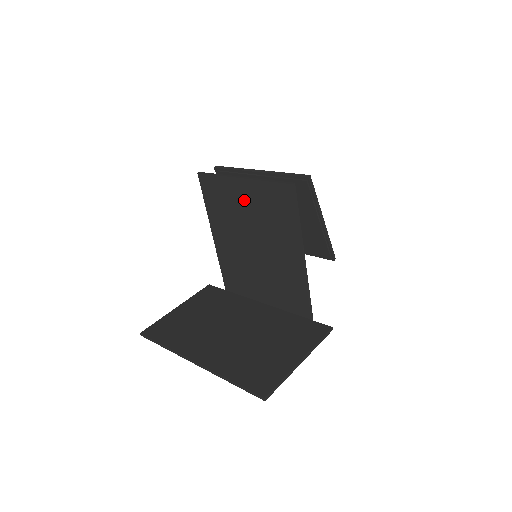
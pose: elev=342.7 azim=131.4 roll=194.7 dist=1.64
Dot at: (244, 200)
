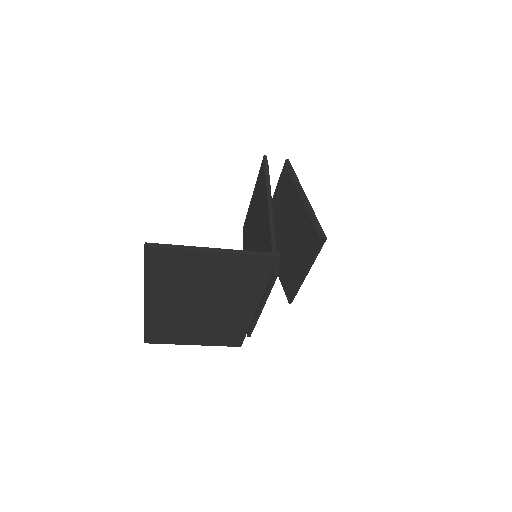
Dot at: (253, 211)
